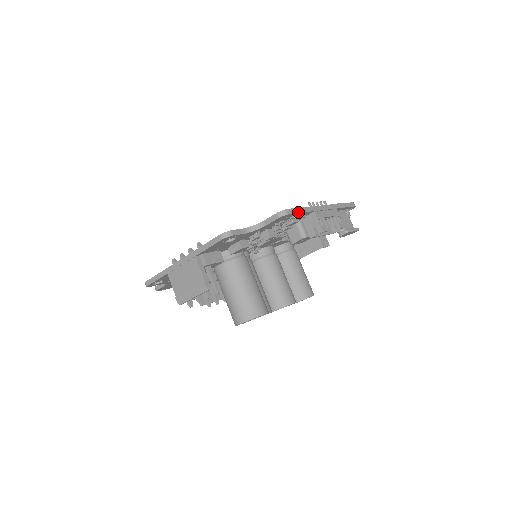
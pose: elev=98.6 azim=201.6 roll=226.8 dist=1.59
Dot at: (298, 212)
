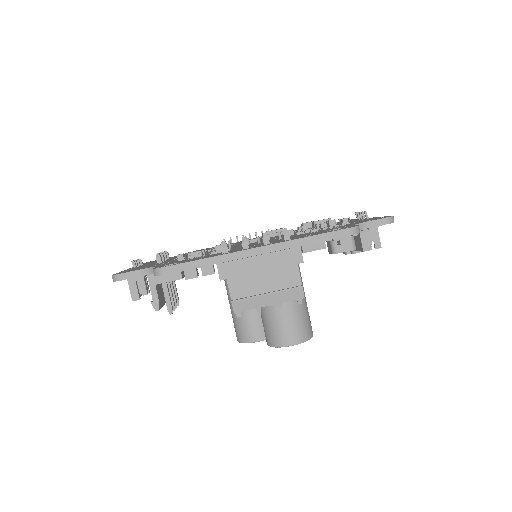
Dot at: occluded
